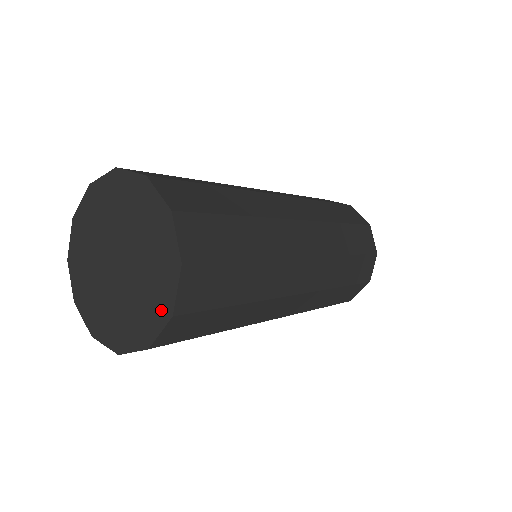
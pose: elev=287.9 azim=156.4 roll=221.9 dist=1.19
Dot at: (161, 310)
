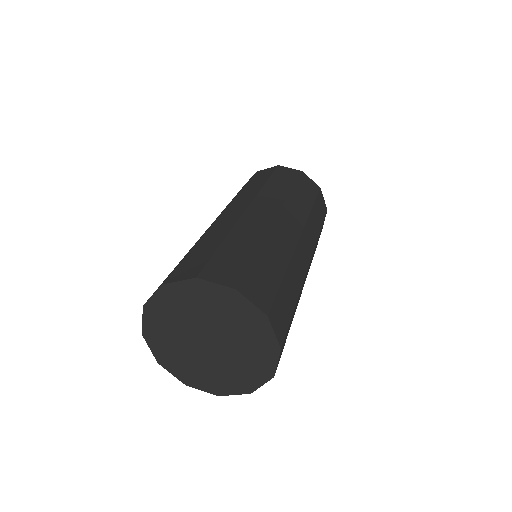
Dot at: (214, 388)
